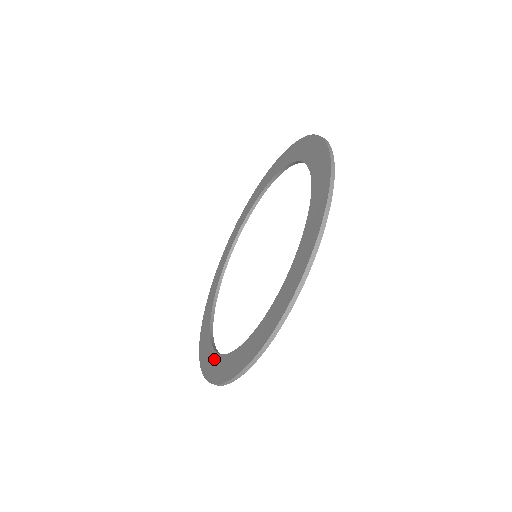
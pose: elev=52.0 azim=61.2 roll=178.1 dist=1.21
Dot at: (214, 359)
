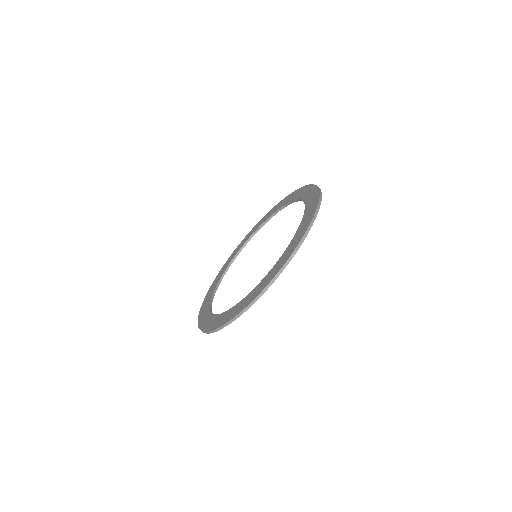
Dot at: (217, 318)
